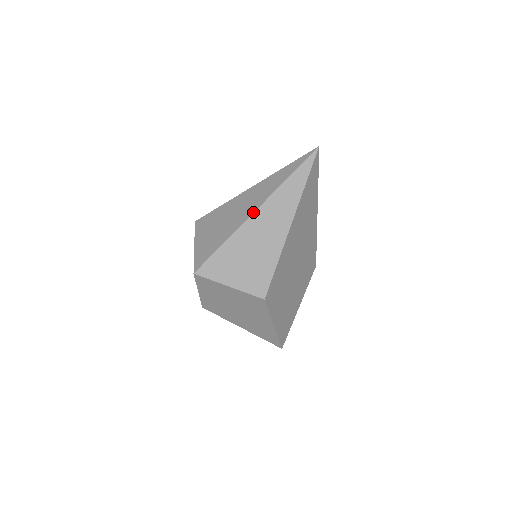
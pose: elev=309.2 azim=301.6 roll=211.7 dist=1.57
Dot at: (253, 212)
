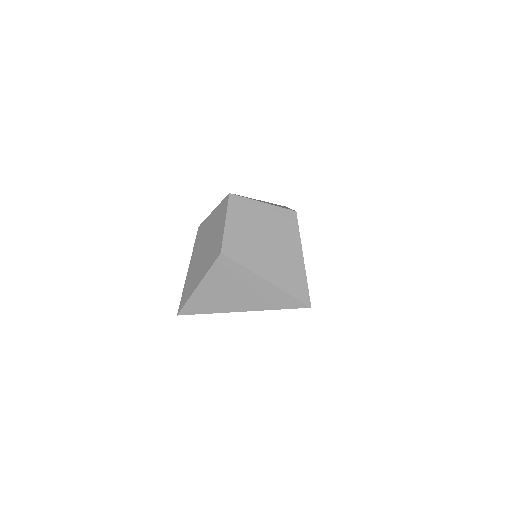
Dot at: occluded
